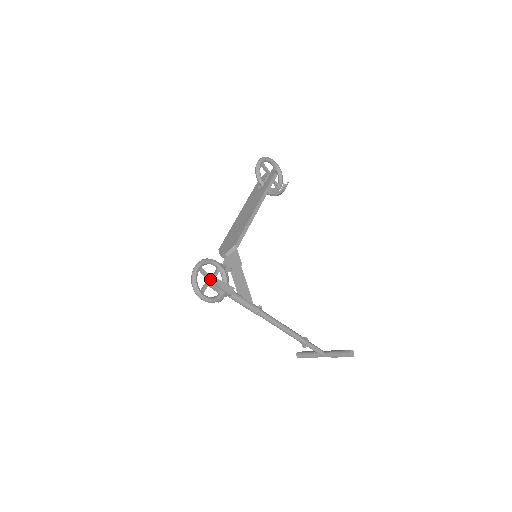
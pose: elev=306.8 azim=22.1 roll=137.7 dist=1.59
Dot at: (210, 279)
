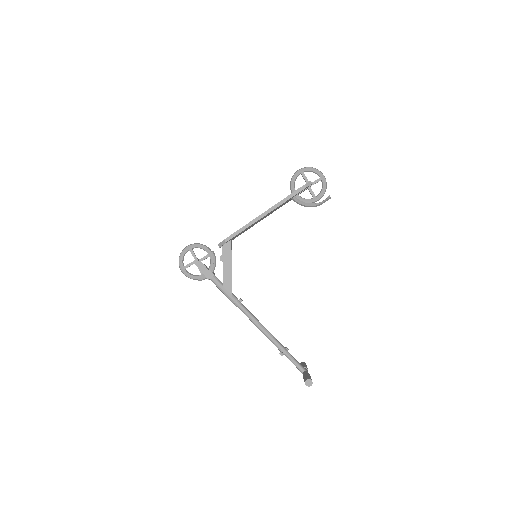
Dot at: (194, 260)
